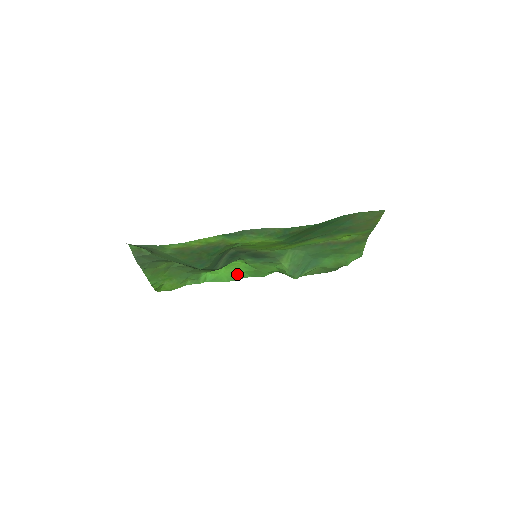
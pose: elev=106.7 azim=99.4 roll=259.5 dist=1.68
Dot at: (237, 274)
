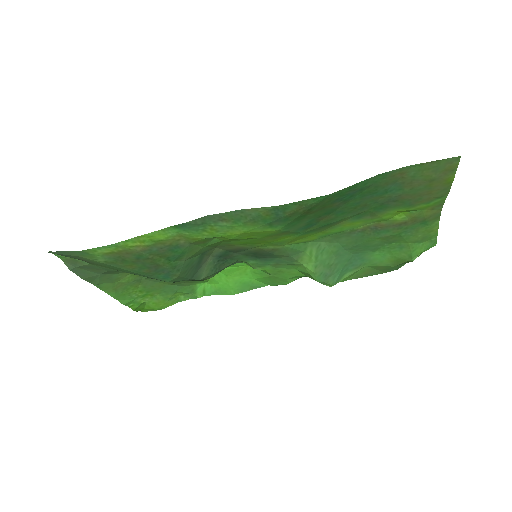
Dot at: (246, 283)
